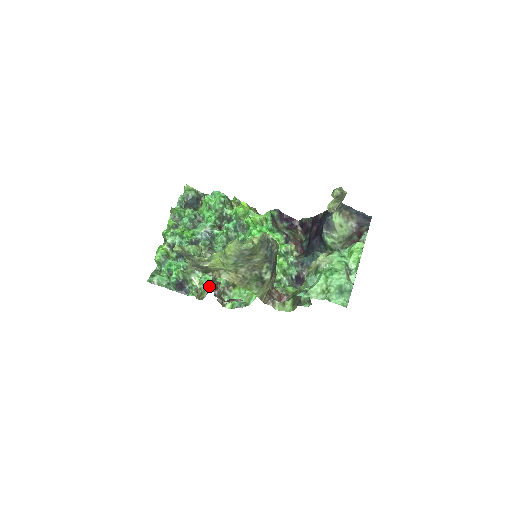
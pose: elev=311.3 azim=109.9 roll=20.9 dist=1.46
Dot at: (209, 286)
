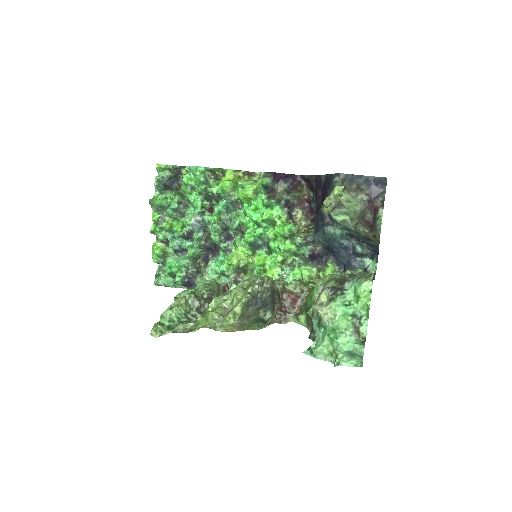
Dot at: (218, 278)
